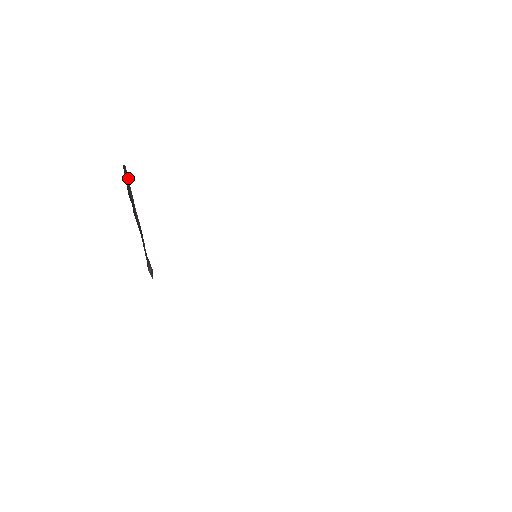
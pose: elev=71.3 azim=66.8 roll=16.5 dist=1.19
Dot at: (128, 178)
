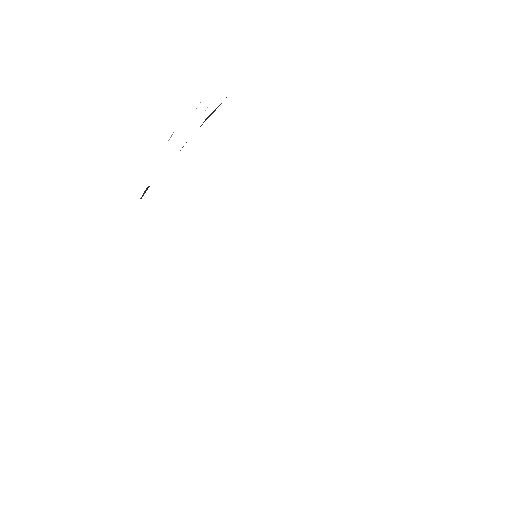
Dot at: (215, 110)
